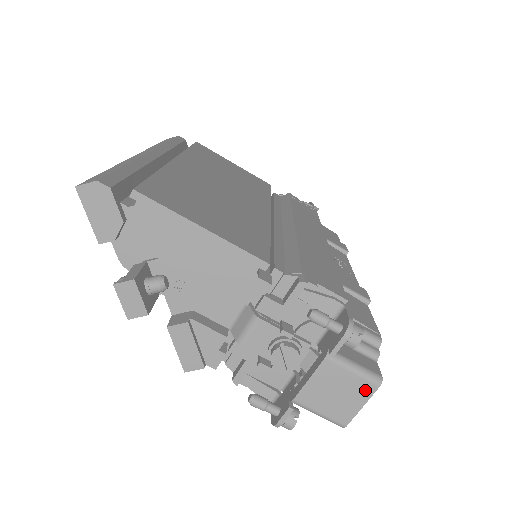
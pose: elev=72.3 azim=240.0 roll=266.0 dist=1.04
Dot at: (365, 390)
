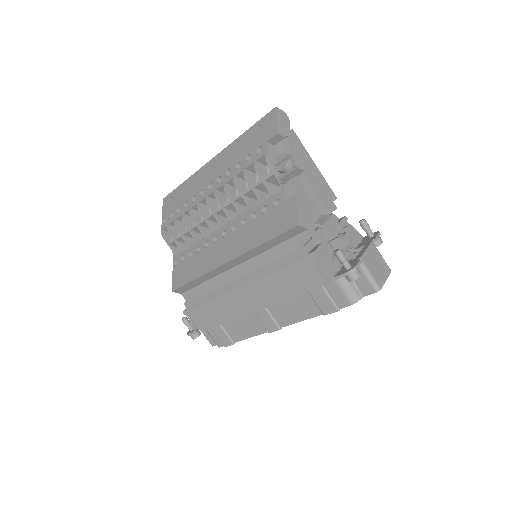
Dot at: (386, 270)
